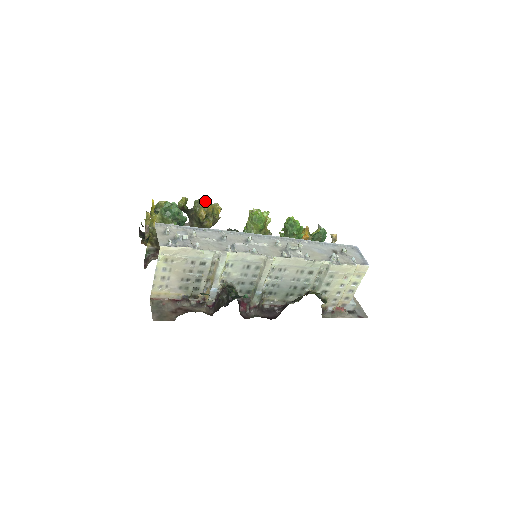
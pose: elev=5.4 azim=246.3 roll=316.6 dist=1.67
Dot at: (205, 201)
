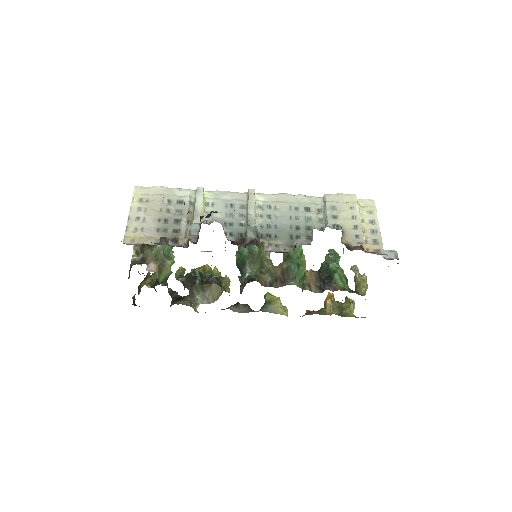
Dot at: occluded
